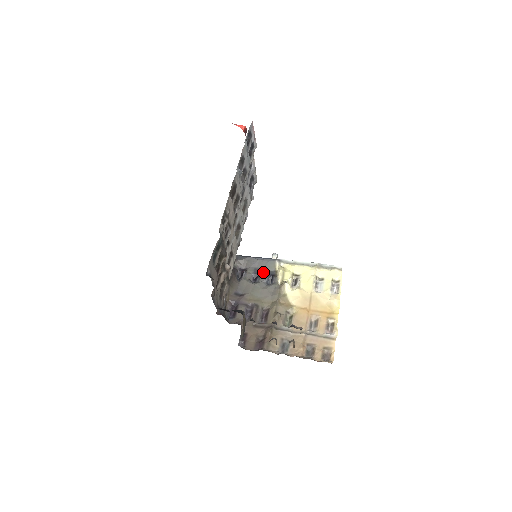
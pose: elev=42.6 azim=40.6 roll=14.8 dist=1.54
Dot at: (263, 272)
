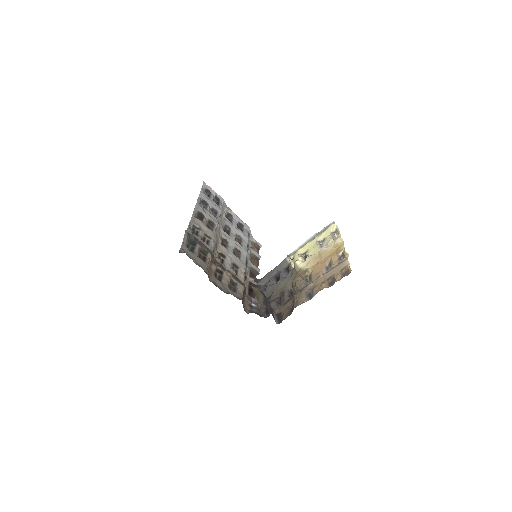
Dot at: (280, 272)
